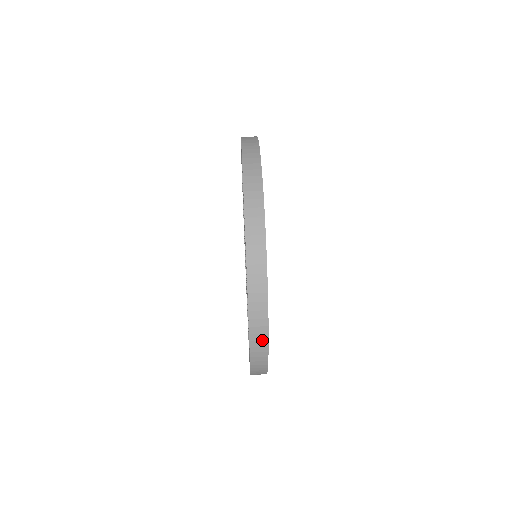
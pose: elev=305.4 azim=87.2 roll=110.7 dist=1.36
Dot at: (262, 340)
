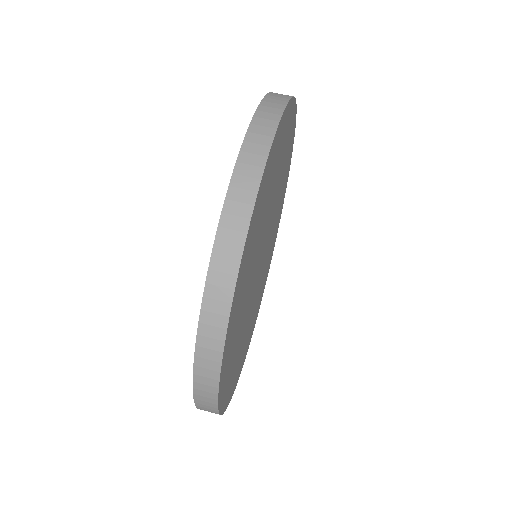
Dot at: (214, 350)
